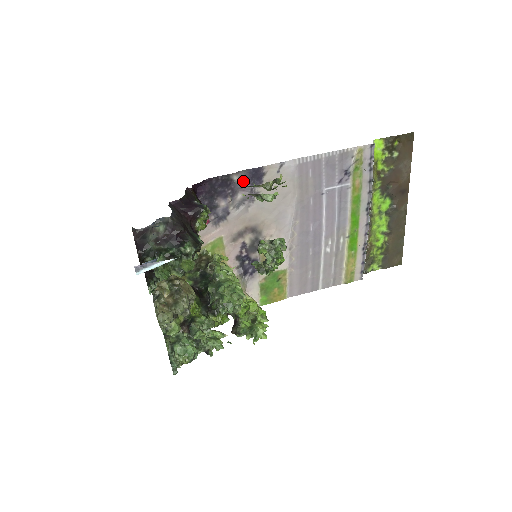
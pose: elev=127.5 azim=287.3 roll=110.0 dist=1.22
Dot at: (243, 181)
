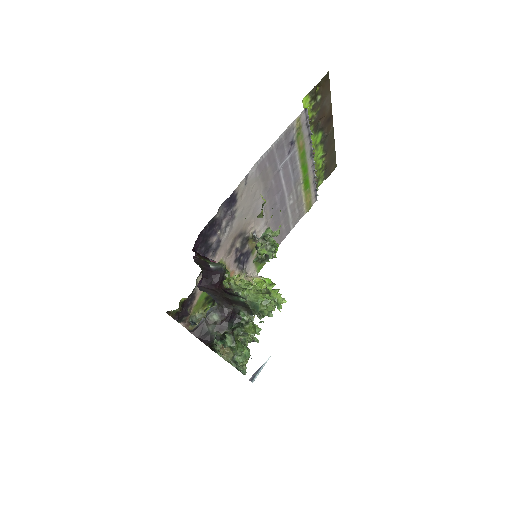
Dot at: (223, 212)
